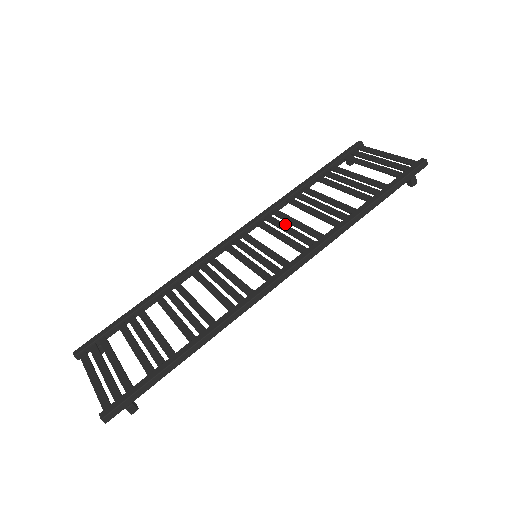
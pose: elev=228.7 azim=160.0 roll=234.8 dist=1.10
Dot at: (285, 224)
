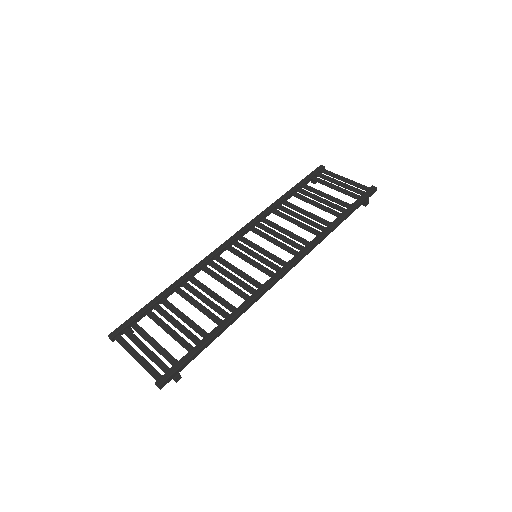
Dot at: (275, 231)
